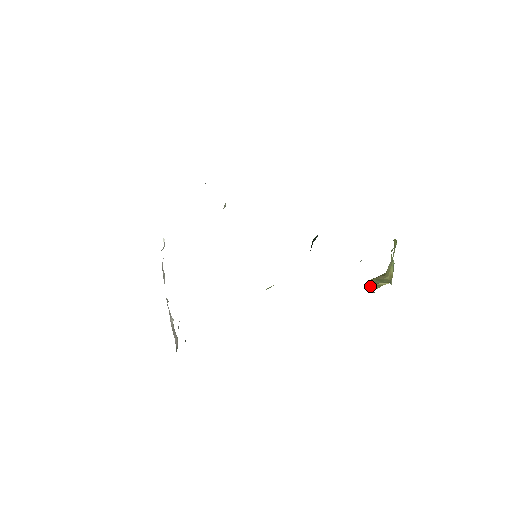
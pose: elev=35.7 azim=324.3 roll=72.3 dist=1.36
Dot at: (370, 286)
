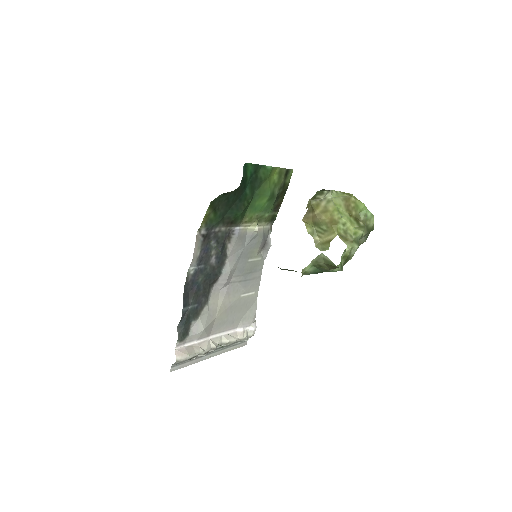
Dot at: (318, 244)
